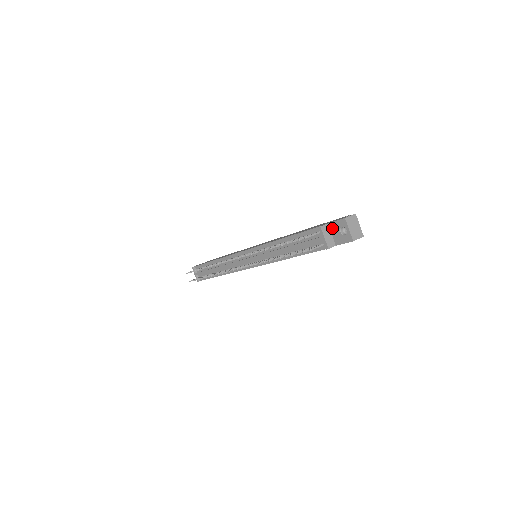
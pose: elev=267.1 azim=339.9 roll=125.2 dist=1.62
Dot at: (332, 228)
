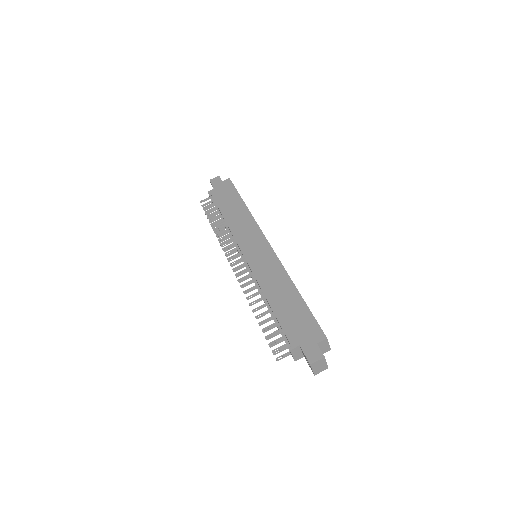
Dot at: (302, 351)
